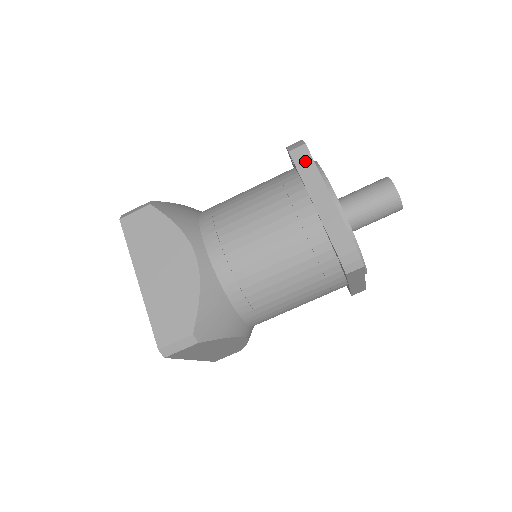
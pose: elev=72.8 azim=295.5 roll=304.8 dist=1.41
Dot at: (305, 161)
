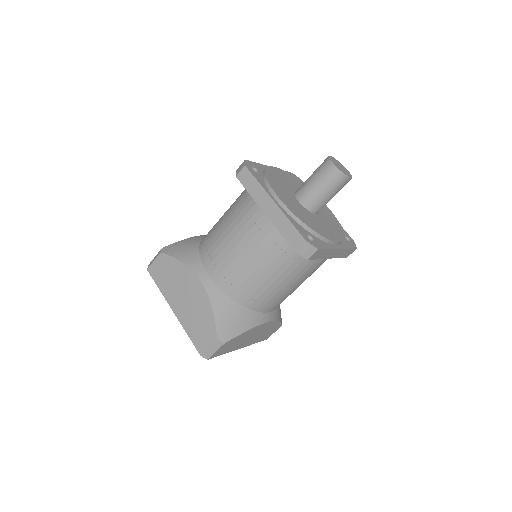
Dot at: (249, 180)
